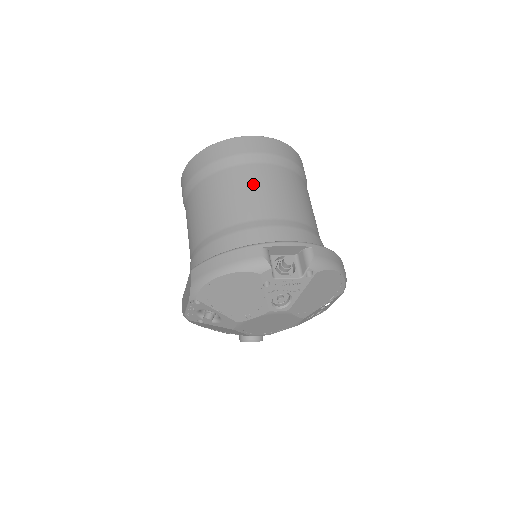
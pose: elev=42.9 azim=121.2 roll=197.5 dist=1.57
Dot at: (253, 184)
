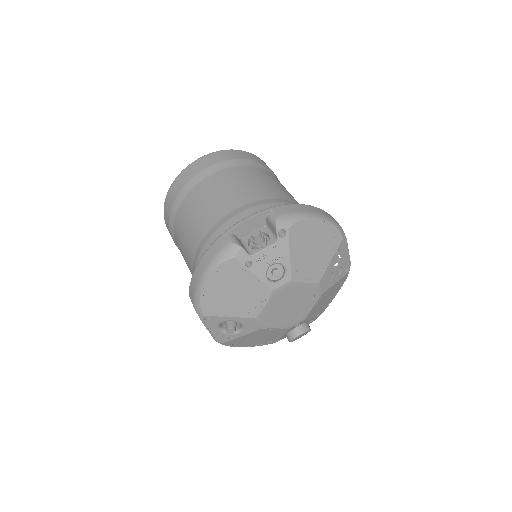
Dot at: (208, 195)
